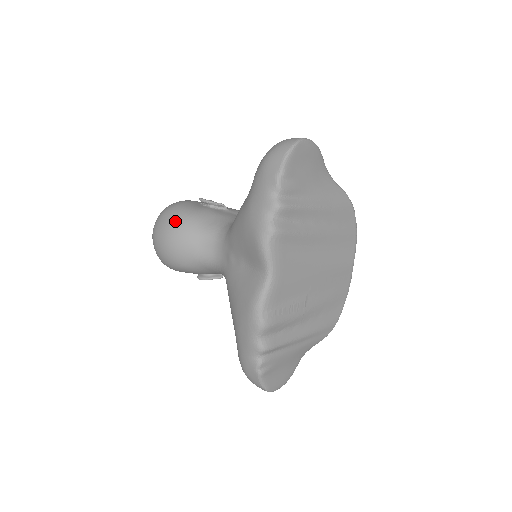
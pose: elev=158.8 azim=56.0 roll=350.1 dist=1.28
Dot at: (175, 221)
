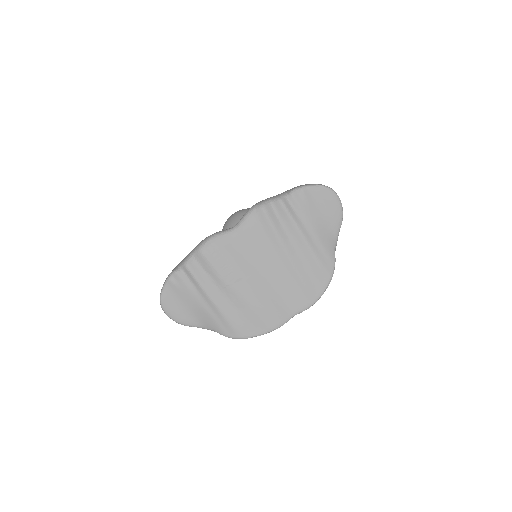
Dot at: occluded
